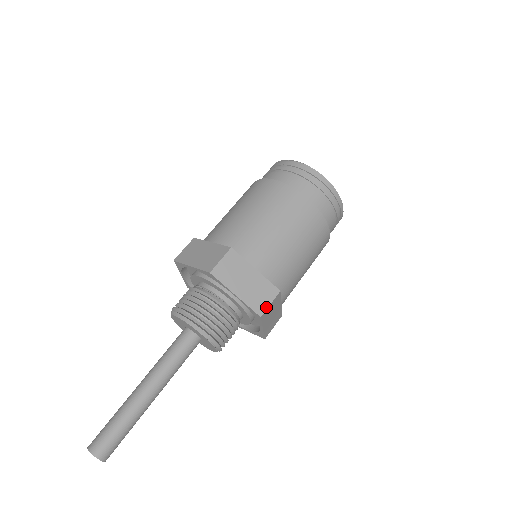
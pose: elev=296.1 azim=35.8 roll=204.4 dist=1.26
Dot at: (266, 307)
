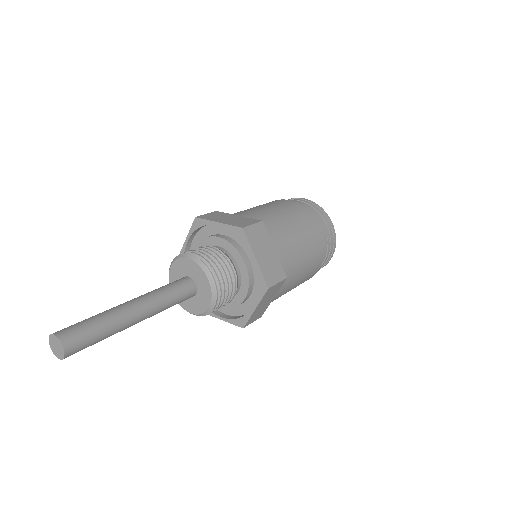
Dot at: (248, 225)
